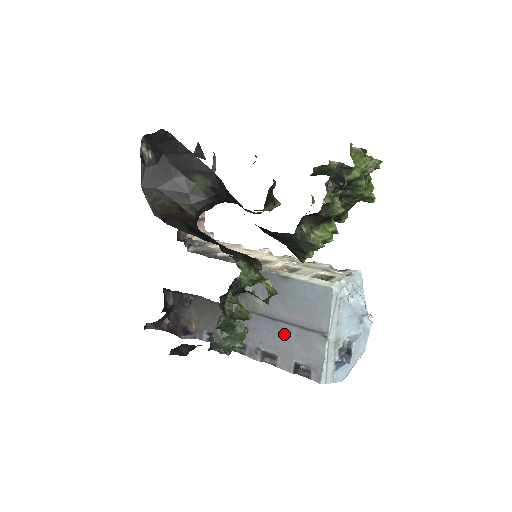
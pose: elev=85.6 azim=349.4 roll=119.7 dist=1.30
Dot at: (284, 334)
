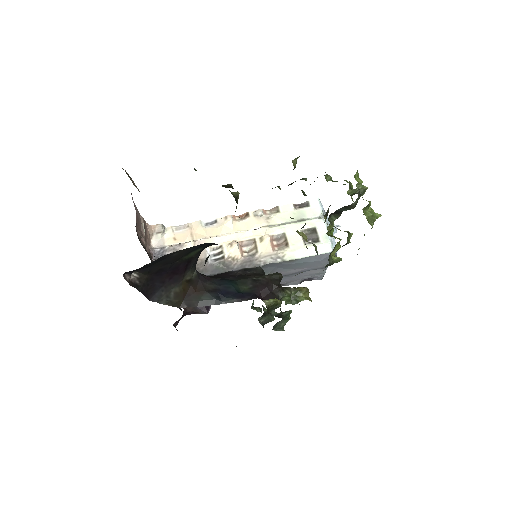
Dot at: (292, 277)
